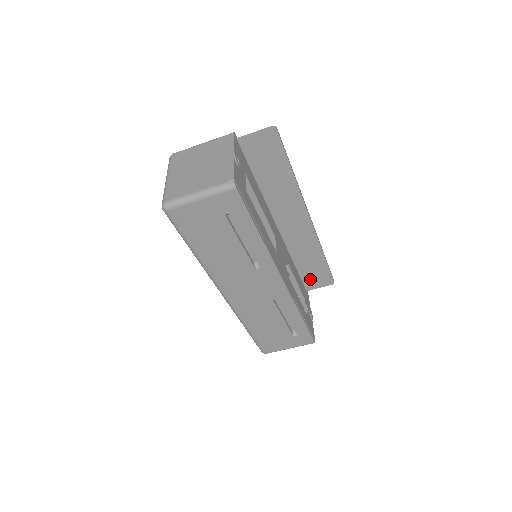
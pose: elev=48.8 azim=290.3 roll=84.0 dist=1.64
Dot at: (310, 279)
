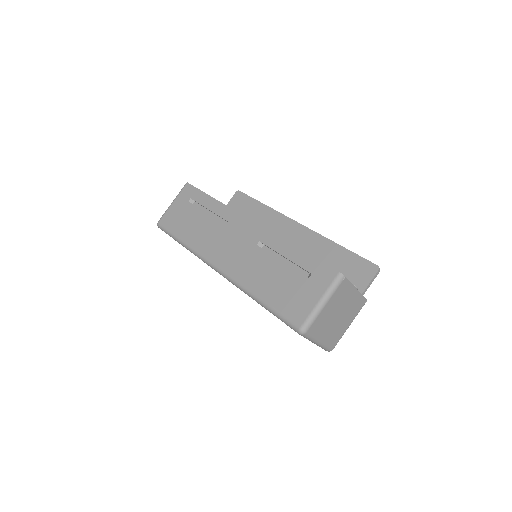
Dot at: (350, 279)
